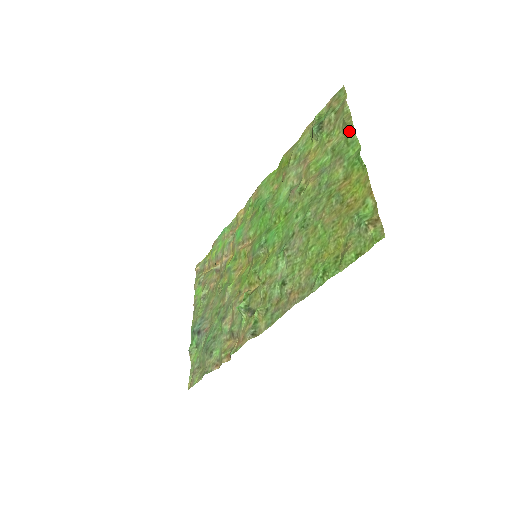
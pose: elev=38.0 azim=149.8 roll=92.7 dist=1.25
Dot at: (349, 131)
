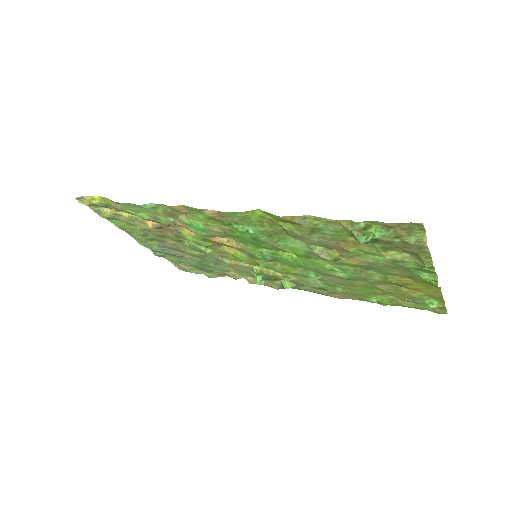
Dot at: (426, 268)
